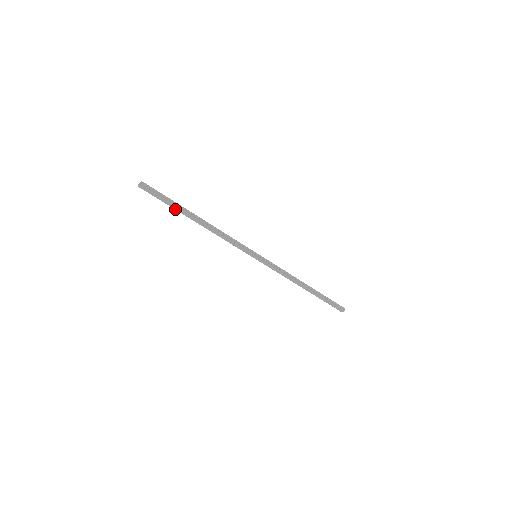
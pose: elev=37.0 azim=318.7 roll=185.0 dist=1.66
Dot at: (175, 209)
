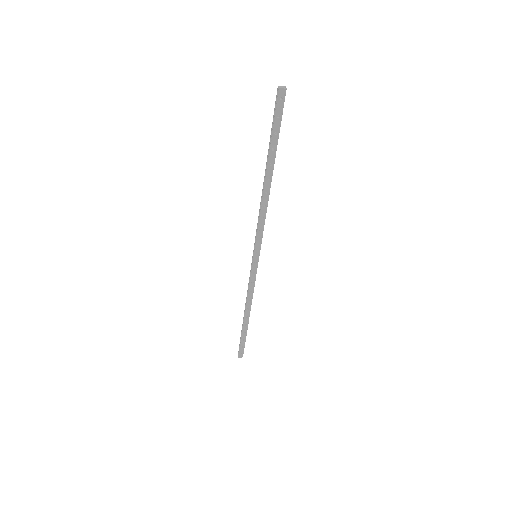
Dot at: (270, 147)
